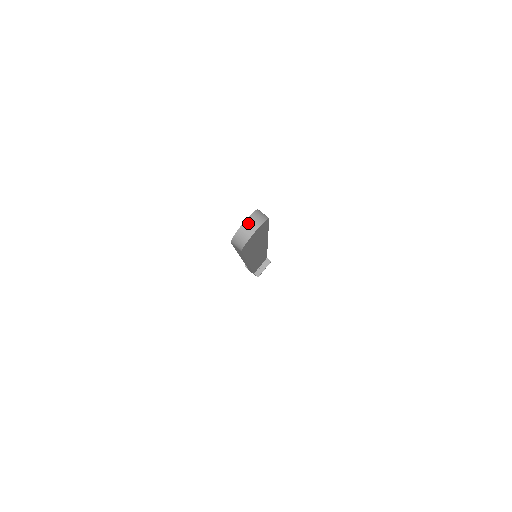
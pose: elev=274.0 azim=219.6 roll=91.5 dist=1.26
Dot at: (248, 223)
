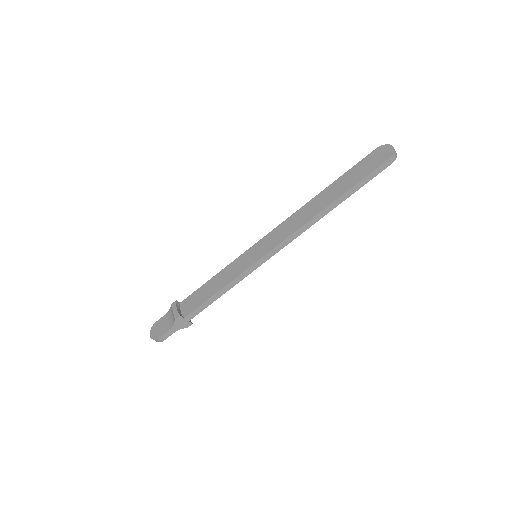
Dot at: (392, 146)
